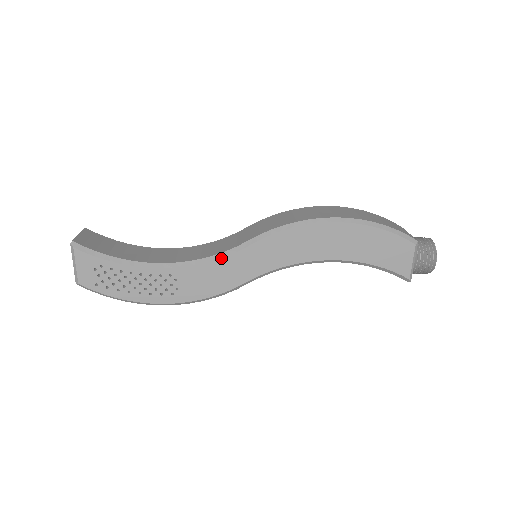
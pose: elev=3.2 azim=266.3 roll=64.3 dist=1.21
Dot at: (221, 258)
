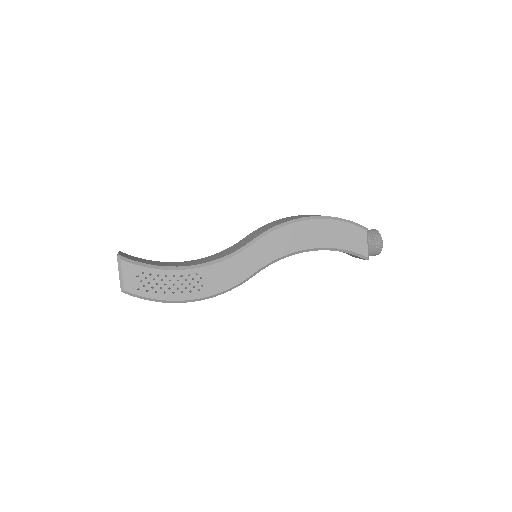
Dot at: (234, 256)
